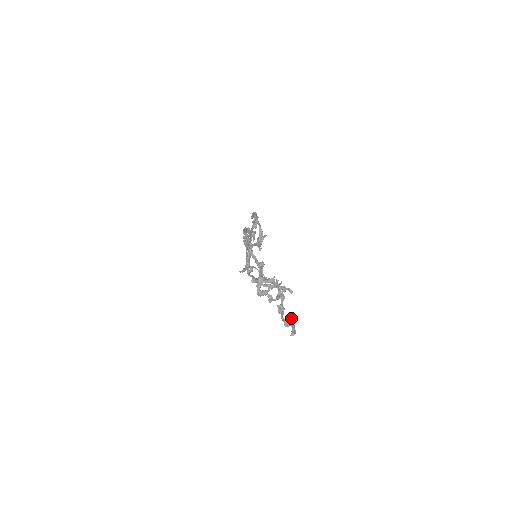
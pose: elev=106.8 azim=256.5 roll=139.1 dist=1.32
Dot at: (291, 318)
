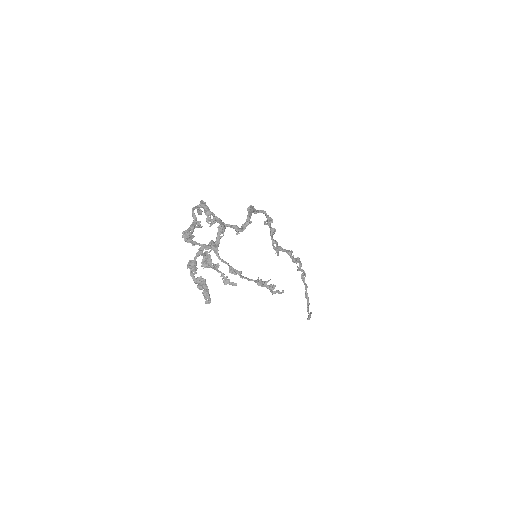
Dot at: (201, 276)
